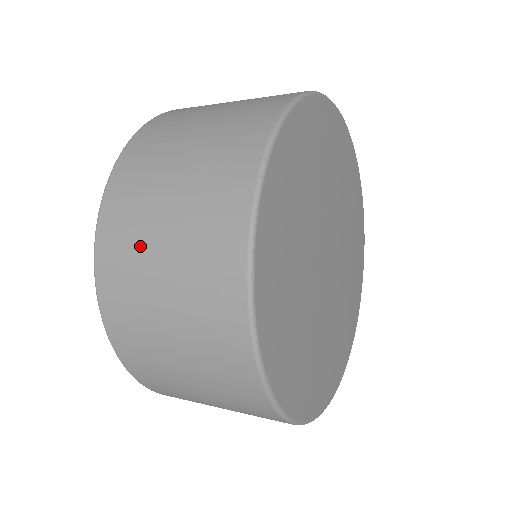
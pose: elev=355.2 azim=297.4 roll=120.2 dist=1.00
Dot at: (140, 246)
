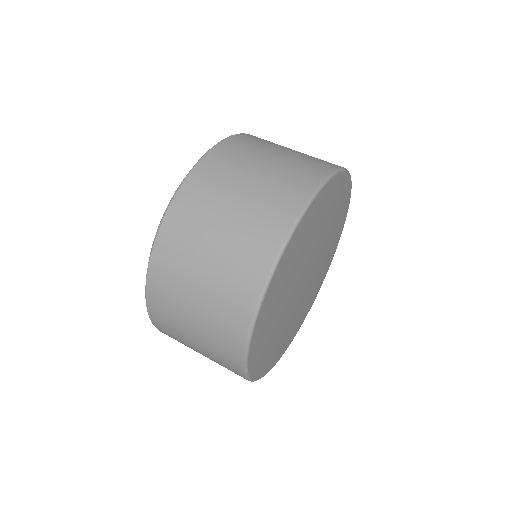
Dot at: (185, 270)
